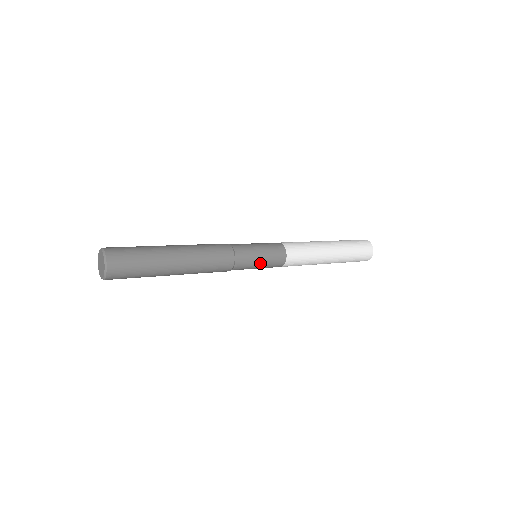
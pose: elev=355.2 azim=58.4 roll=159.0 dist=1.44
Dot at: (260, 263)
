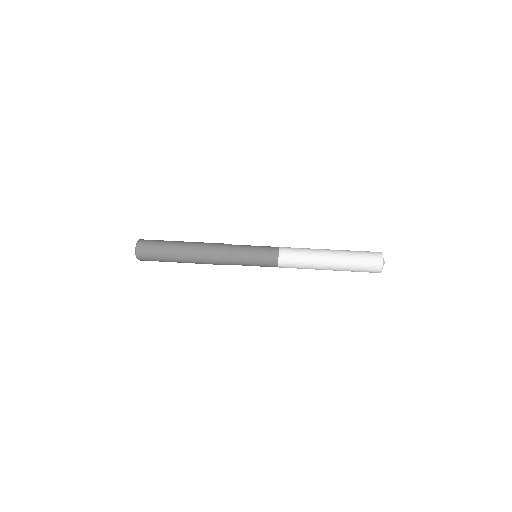
Dot at: (254, 265)
